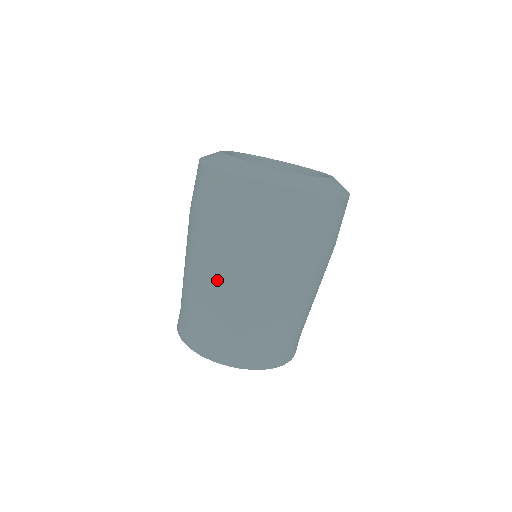
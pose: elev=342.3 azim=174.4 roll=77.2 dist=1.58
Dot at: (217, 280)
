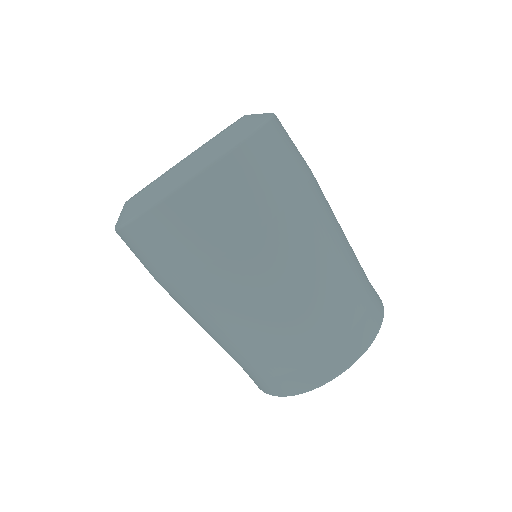
Dot at: occluded
